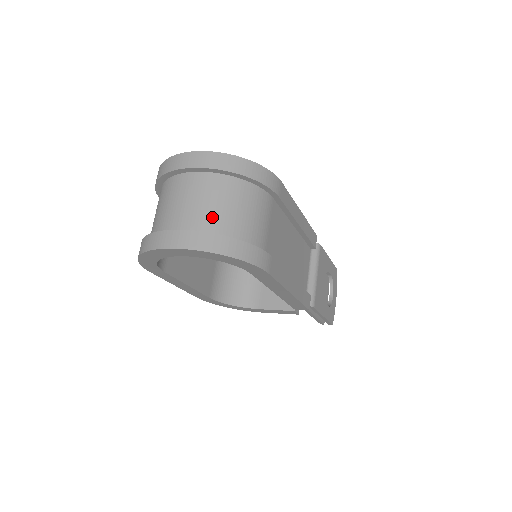
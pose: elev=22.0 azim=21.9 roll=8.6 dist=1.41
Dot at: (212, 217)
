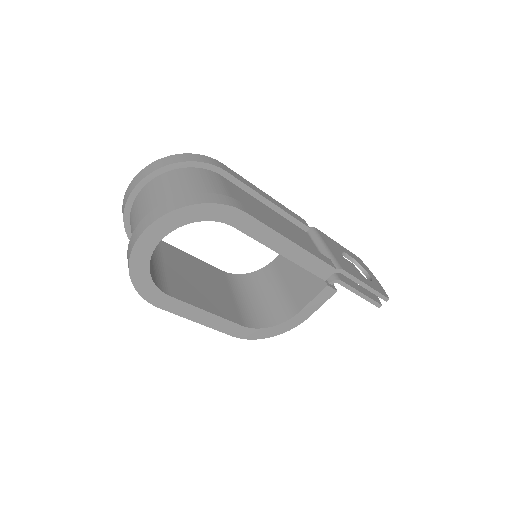
Dot at: (167, 197)
